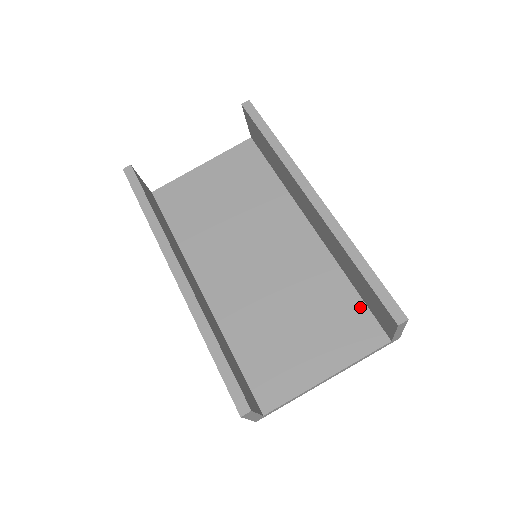
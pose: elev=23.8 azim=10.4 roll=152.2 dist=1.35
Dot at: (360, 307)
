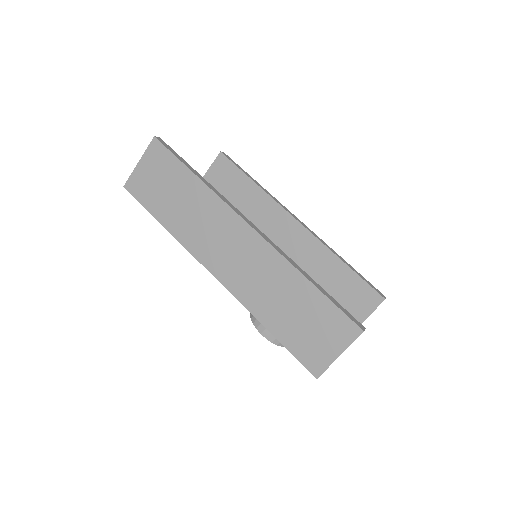
Dot at: occluded
